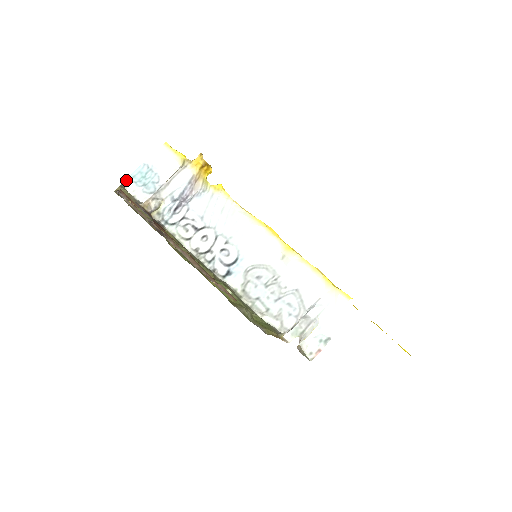
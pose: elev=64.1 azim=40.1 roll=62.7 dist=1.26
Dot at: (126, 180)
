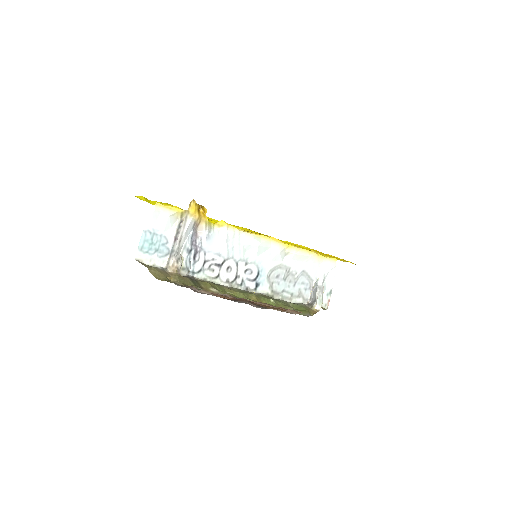
Dot at: (137, 254)
